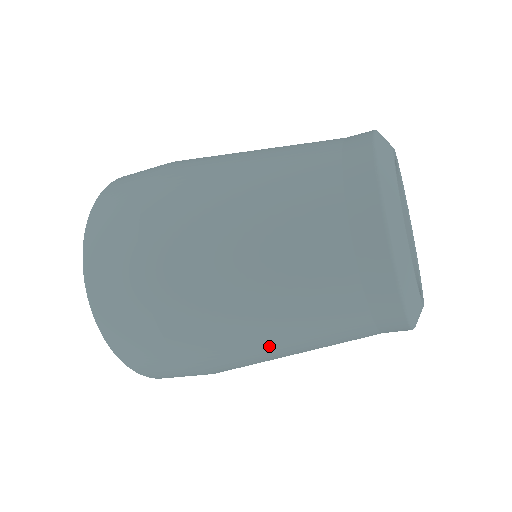
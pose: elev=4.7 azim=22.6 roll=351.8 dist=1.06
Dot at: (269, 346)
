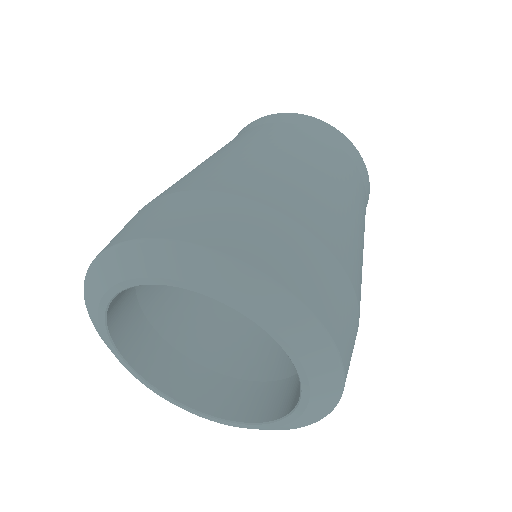
Dot at: (304, 169)
